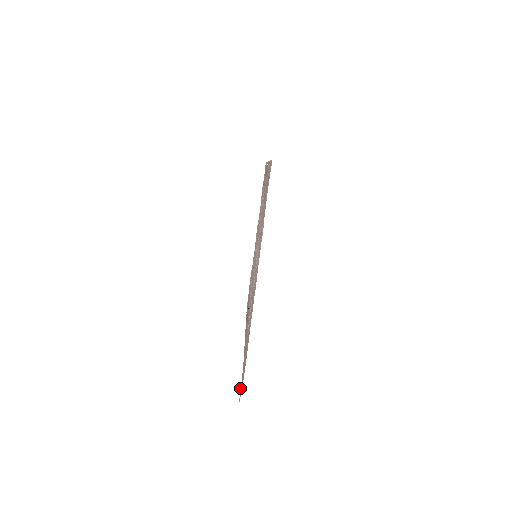
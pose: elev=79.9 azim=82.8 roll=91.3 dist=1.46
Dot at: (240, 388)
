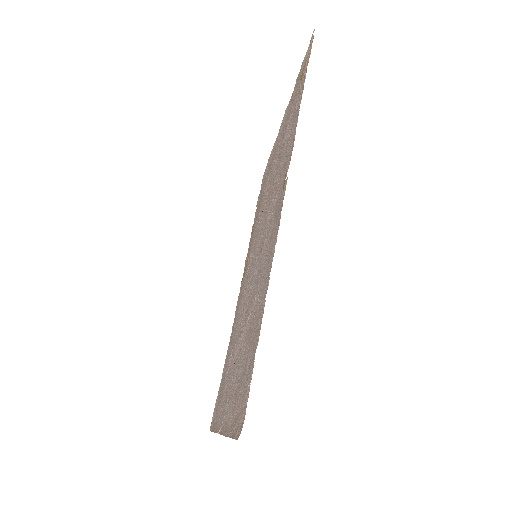
Dot at: (215, 403)
